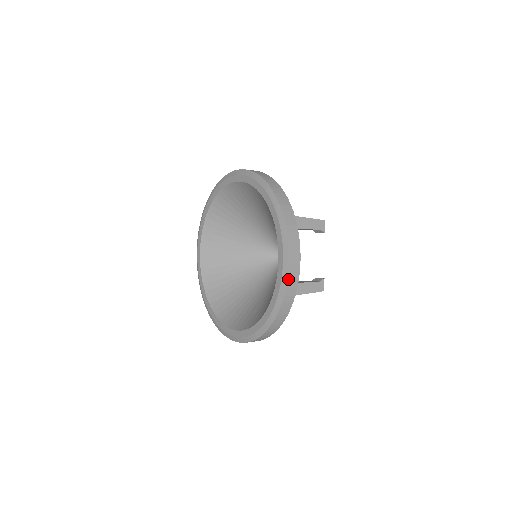
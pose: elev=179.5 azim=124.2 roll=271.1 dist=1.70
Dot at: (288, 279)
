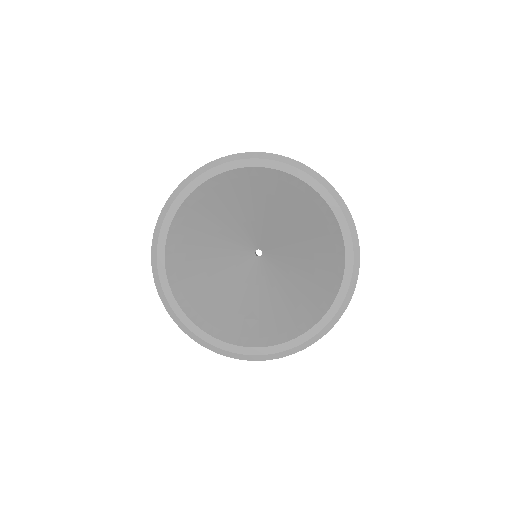
Dot at: (345, 309)
